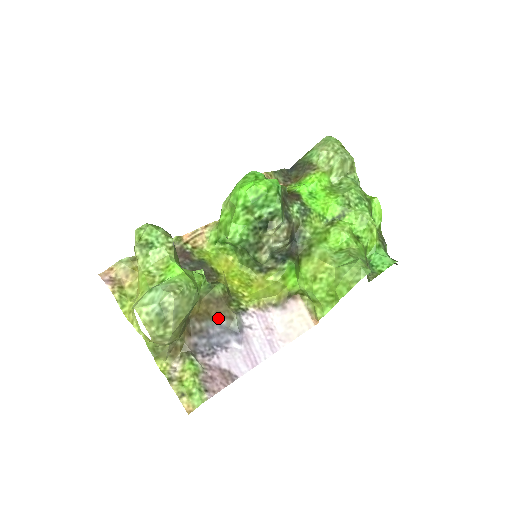
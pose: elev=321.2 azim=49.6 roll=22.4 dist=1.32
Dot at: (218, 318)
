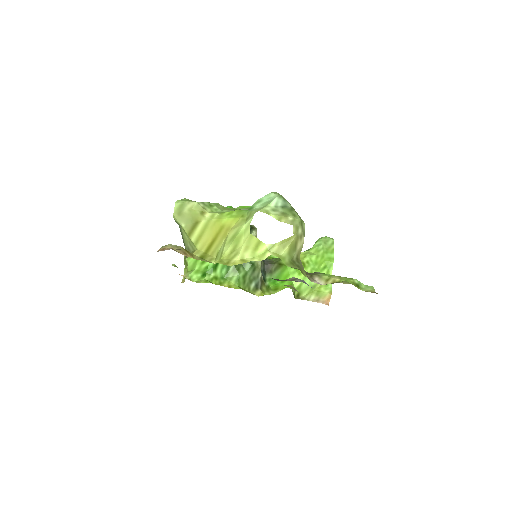
Dot at: occluded
